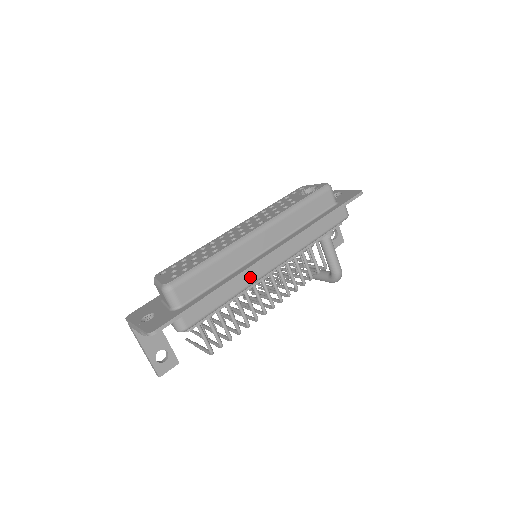
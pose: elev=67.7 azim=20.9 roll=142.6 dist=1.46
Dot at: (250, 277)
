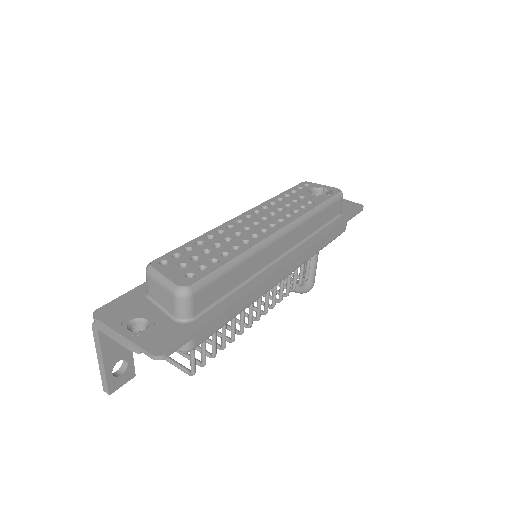
Dot at: (263, 288)
